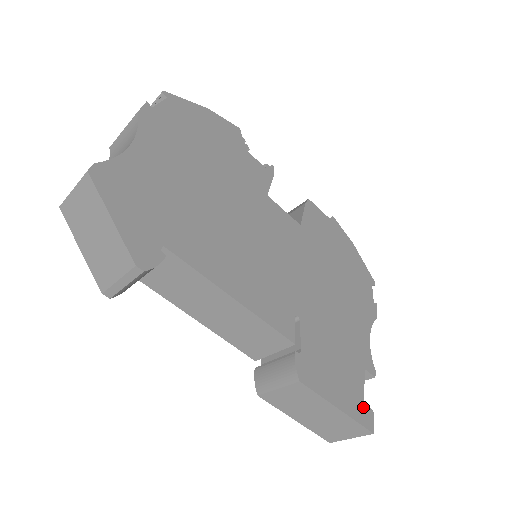
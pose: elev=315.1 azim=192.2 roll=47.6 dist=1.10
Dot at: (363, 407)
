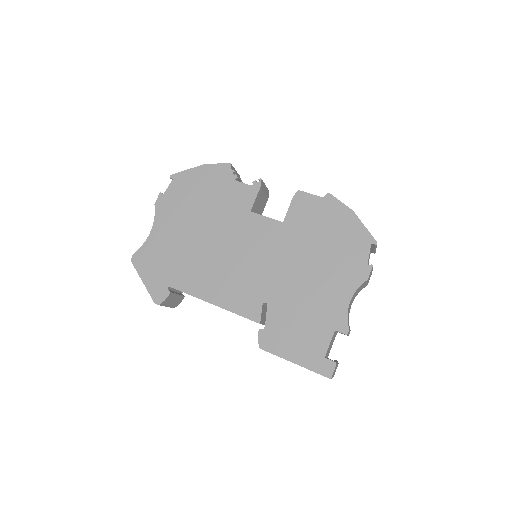
Dot at: (323, 360)
